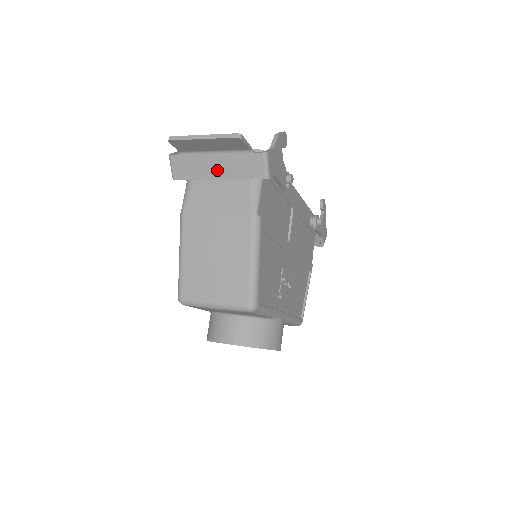
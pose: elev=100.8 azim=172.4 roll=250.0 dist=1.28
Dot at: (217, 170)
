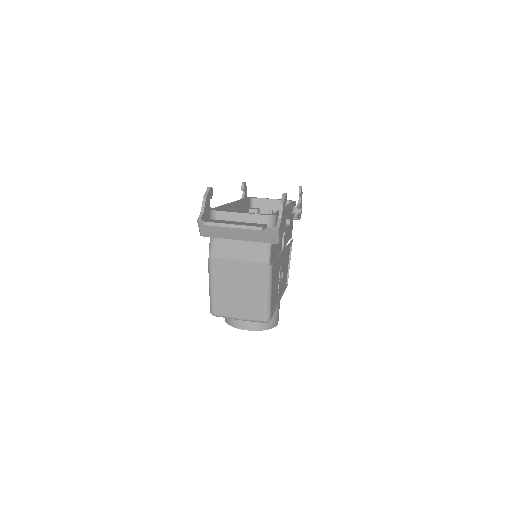
Dot at: (238, 235)
